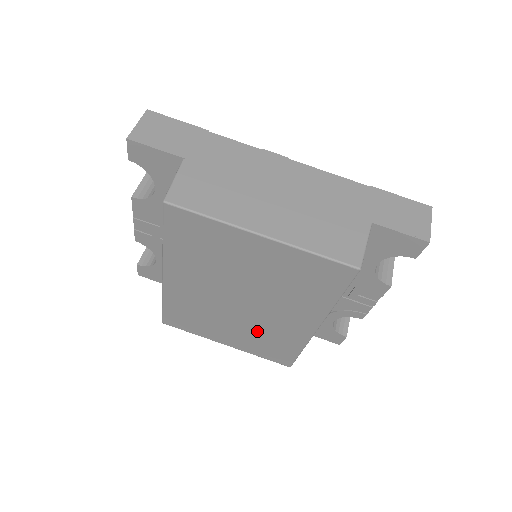
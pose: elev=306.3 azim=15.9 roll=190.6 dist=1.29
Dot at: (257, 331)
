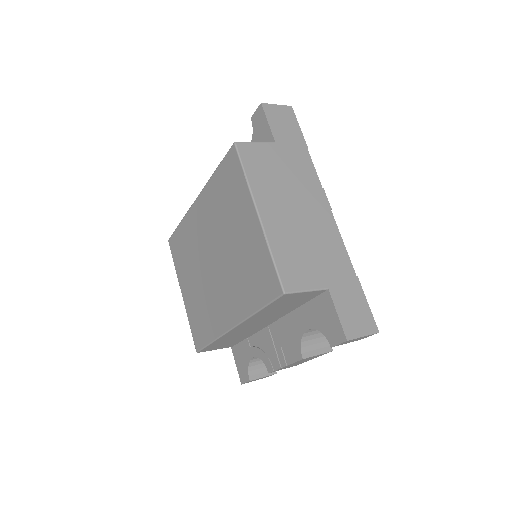
Dot at: (204, 297)
